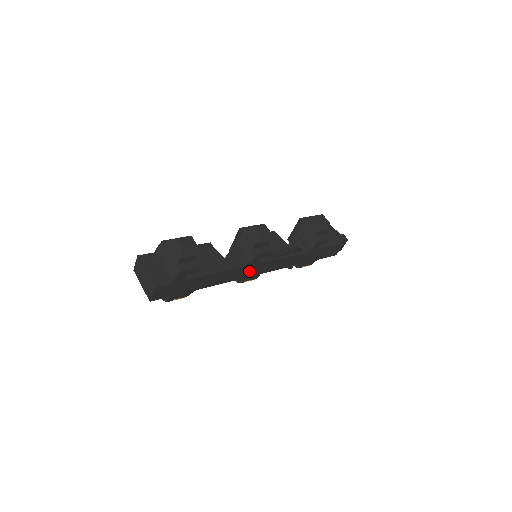
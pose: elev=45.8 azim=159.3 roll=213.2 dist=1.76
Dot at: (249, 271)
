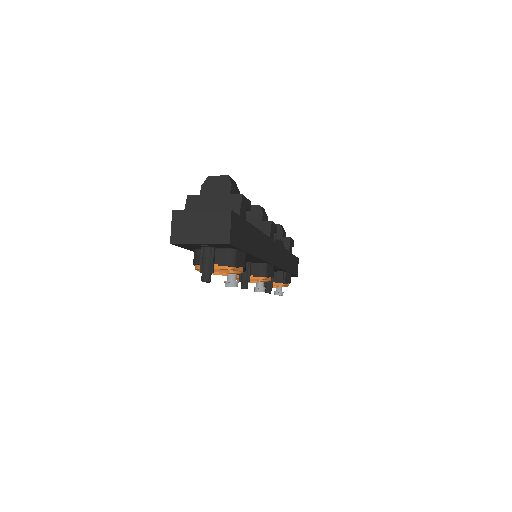
Dot at: (270, 251)
